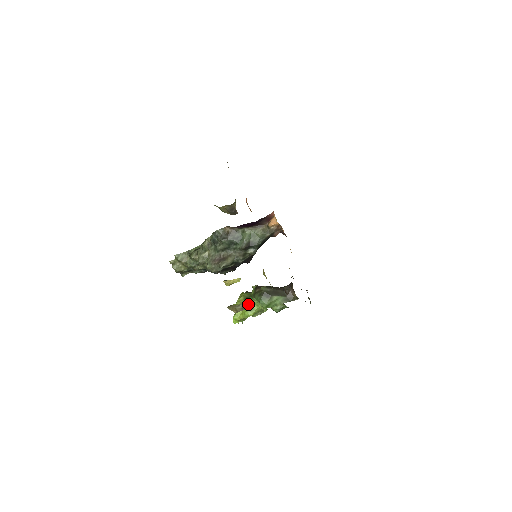
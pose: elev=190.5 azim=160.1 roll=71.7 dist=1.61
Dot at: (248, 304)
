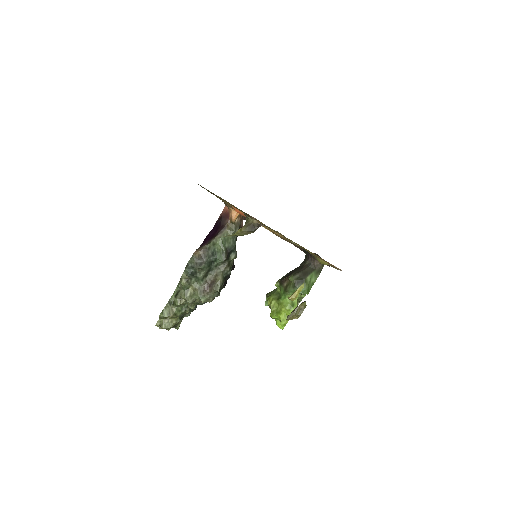
Dot at: (305, 302)
